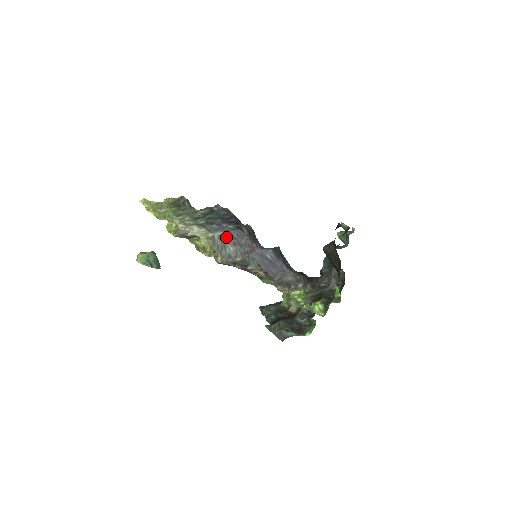
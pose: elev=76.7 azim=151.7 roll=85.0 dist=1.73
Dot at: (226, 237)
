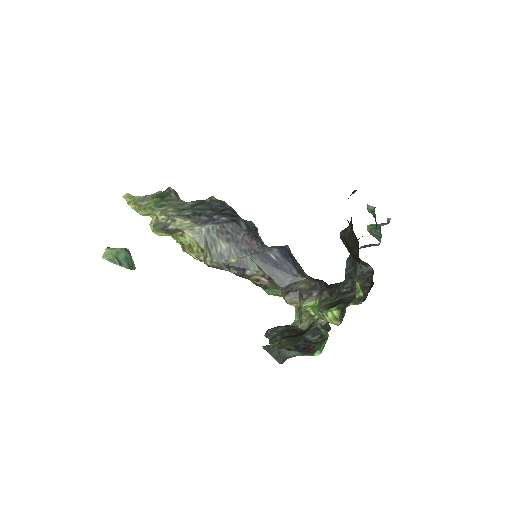
Dot at: (217, 231)
